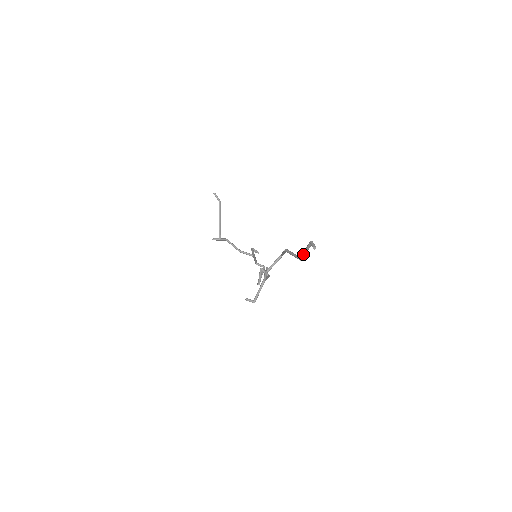
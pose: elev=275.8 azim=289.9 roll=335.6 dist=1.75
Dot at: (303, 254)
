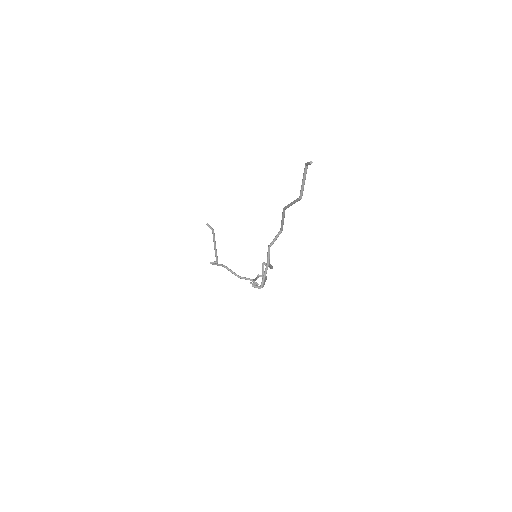
Dot at: (301, 187)
